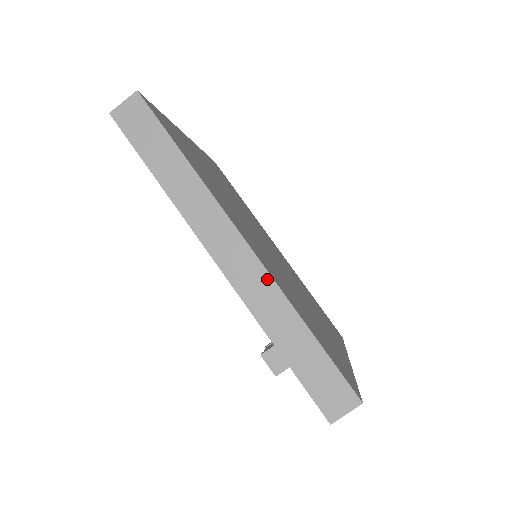
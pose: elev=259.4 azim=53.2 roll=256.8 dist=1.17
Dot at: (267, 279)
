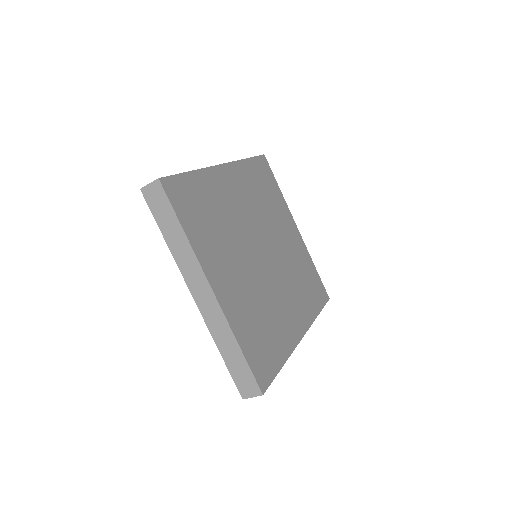
Dot at: (308, 328)
